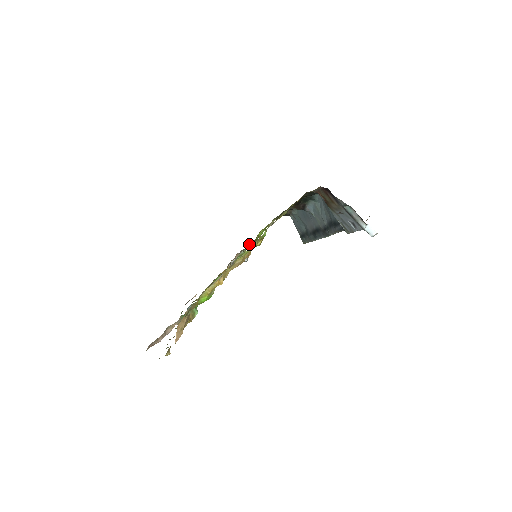
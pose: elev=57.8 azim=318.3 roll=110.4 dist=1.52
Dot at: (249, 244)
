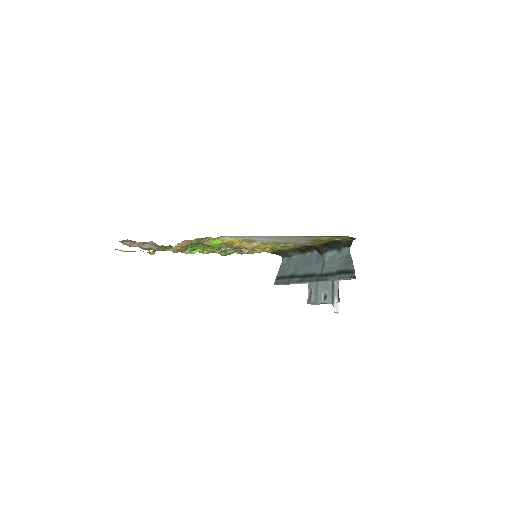
Dot at: occluded
